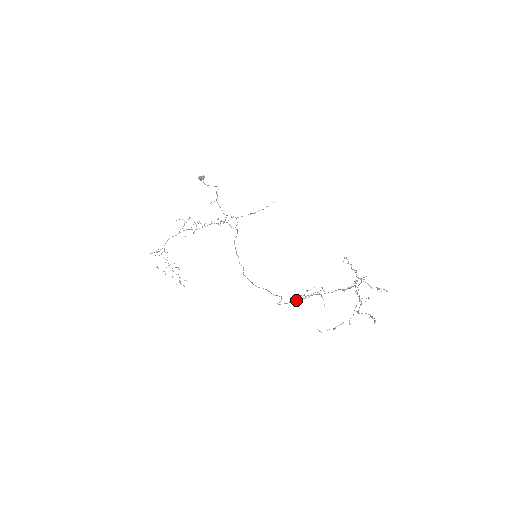
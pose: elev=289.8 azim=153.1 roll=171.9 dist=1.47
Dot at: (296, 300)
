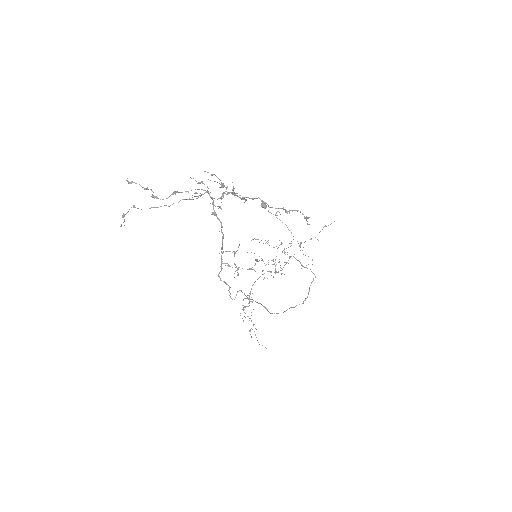
Dot at: (221, 270)
